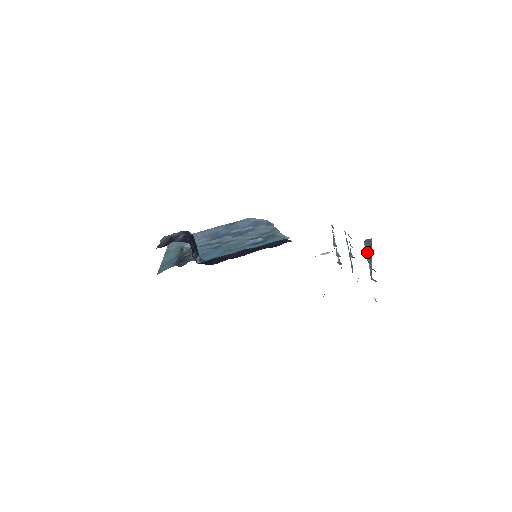
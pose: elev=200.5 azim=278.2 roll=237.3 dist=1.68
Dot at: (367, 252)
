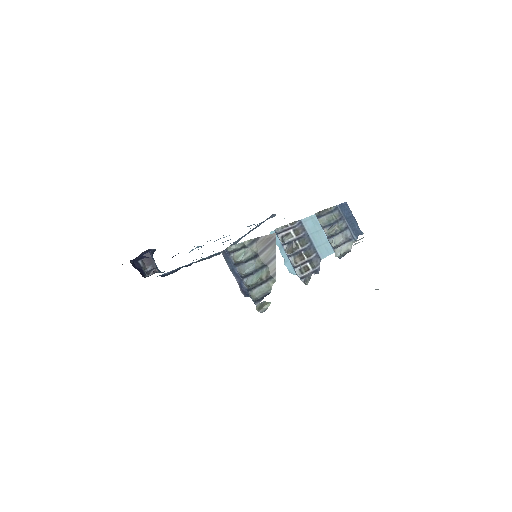
Dot at: (263, 251)
